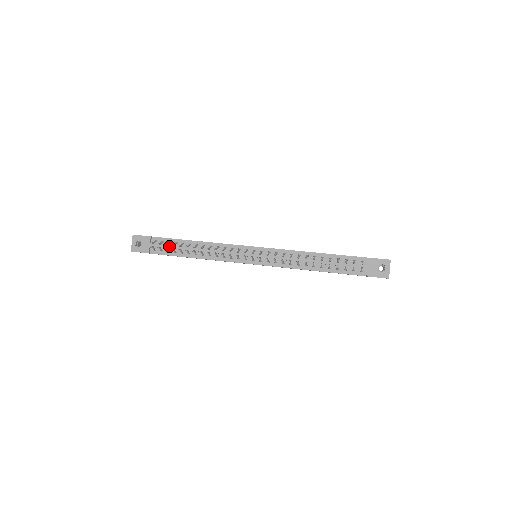
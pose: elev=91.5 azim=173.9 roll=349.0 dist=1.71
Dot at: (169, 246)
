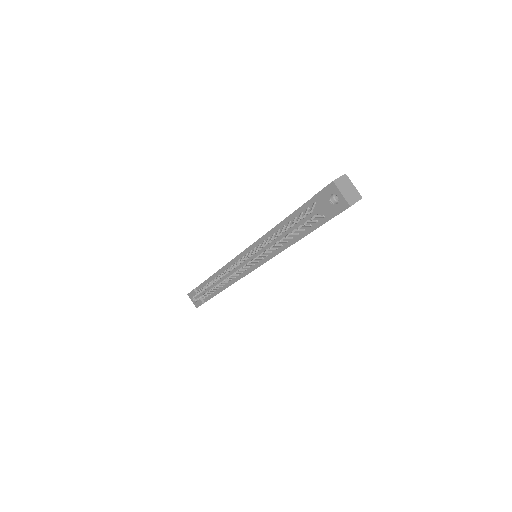
Dot at: (205, 291)
